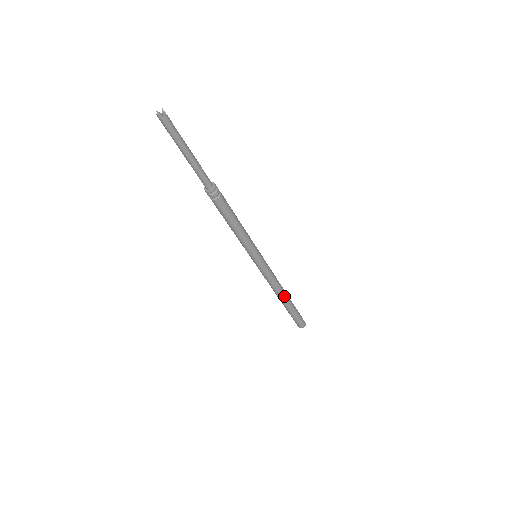
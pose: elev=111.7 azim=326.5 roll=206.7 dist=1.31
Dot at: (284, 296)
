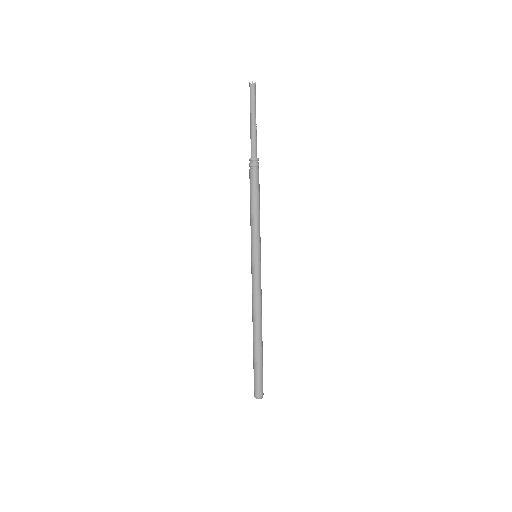
Dot at: (257, 327)
